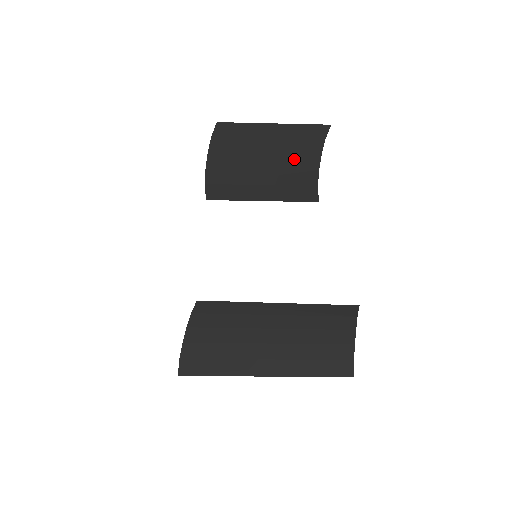
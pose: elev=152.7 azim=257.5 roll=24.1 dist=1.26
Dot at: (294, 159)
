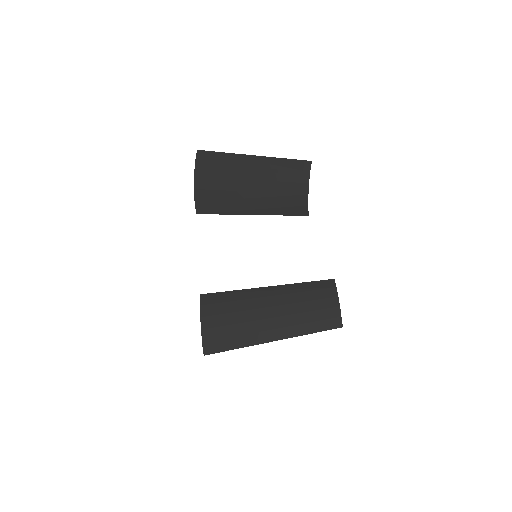
Dot at: (285, 186)
